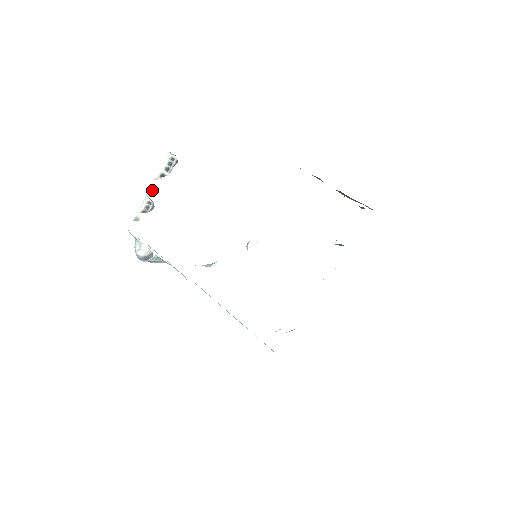
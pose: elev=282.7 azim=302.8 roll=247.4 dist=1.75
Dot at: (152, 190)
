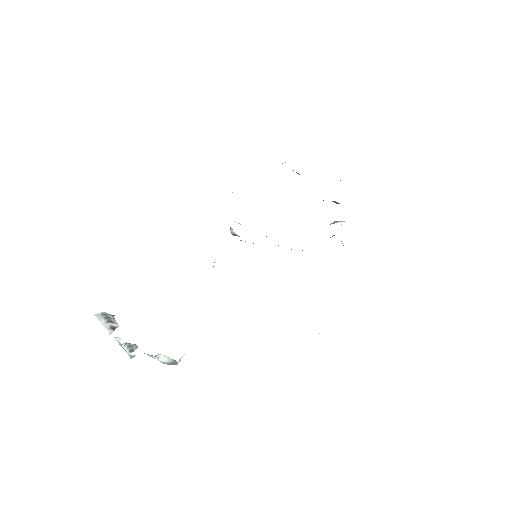
Dot at: (118, 339)
